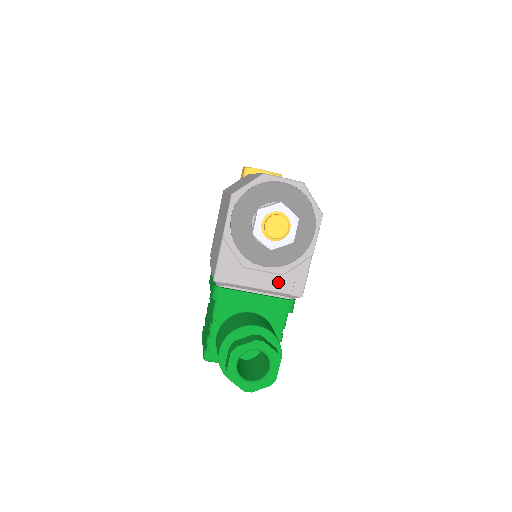
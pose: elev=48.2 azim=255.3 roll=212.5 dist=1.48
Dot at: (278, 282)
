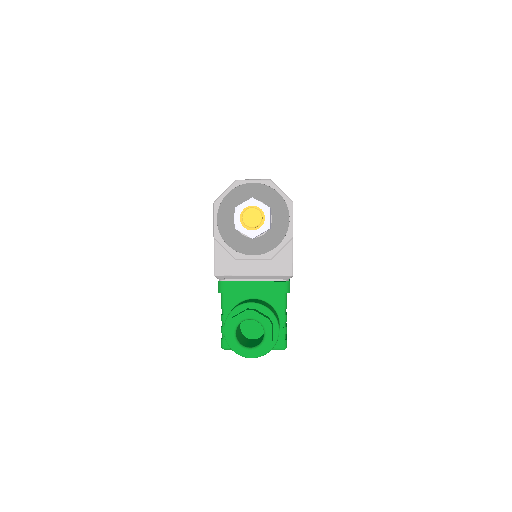
Dot at: (268, 267)
